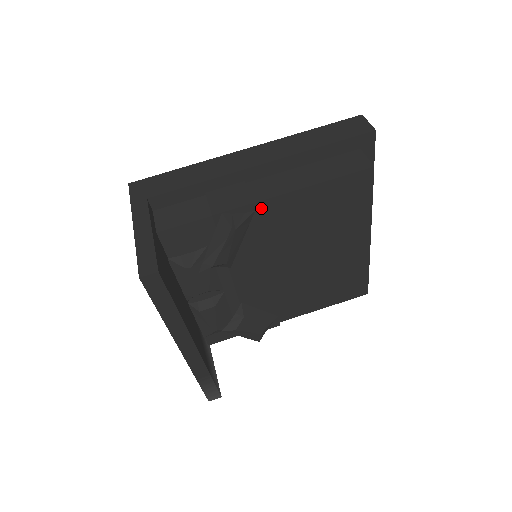
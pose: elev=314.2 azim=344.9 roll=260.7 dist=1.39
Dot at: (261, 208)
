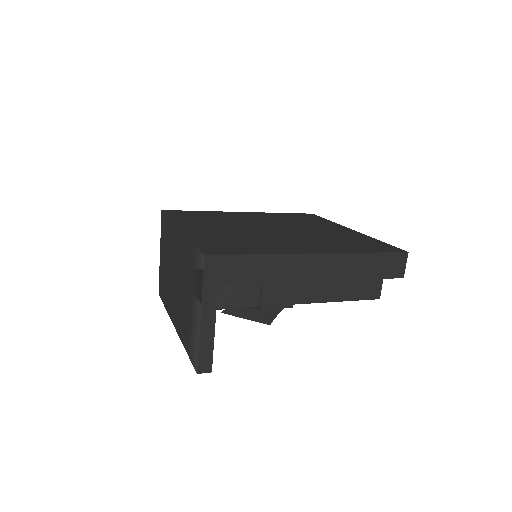
Dot at: occluded
